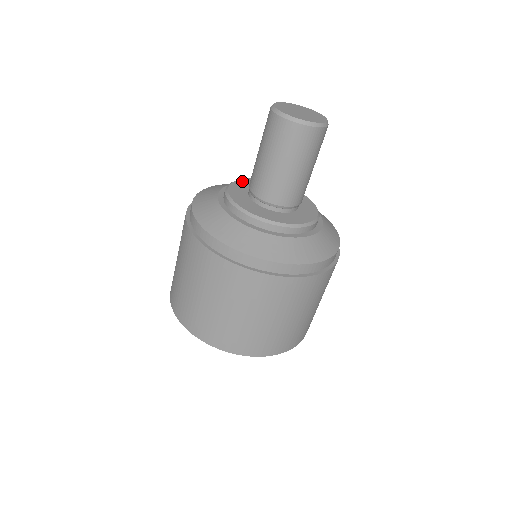
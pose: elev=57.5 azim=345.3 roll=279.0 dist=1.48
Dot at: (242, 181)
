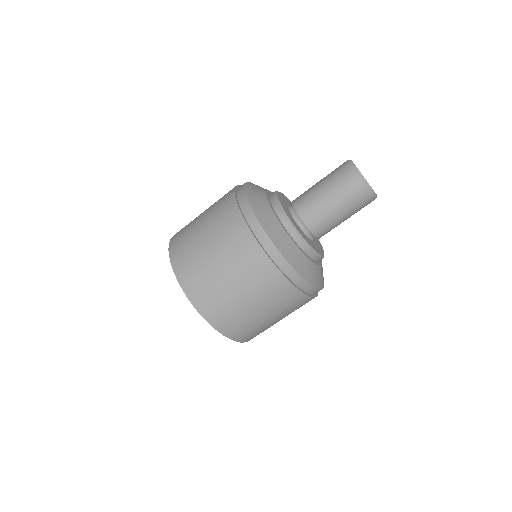
Dot at: occluded
